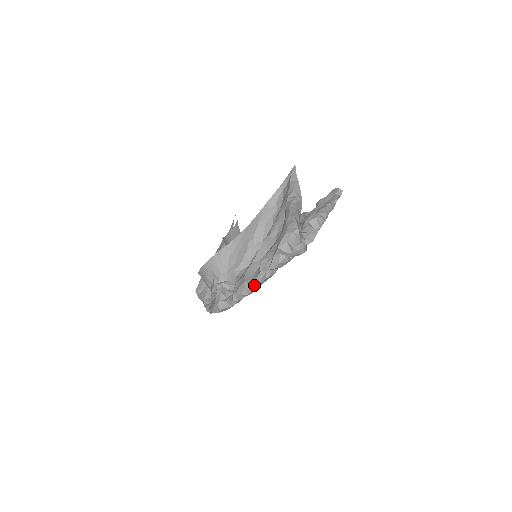
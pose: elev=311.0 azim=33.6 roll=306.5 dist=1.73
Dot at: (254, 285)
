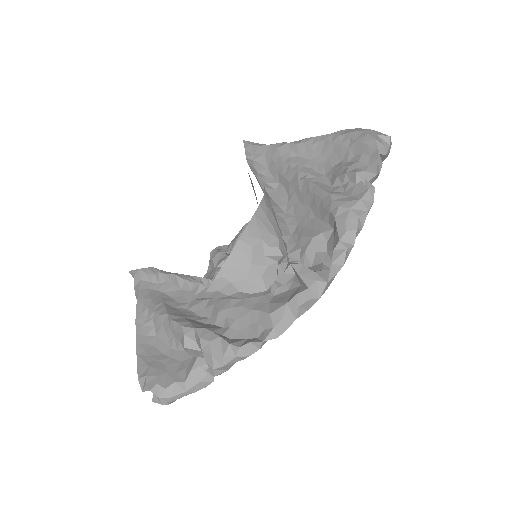
Dot at: (368, 205)
